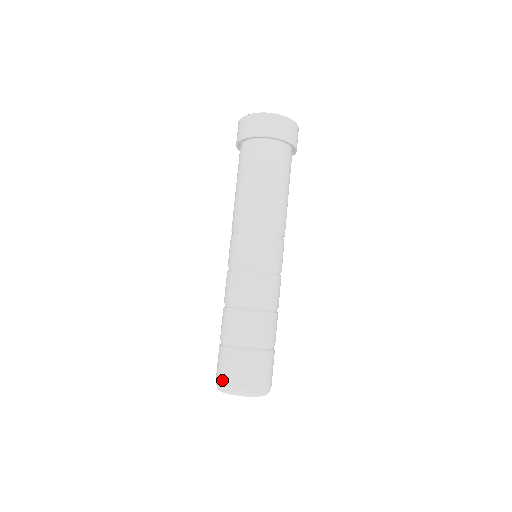
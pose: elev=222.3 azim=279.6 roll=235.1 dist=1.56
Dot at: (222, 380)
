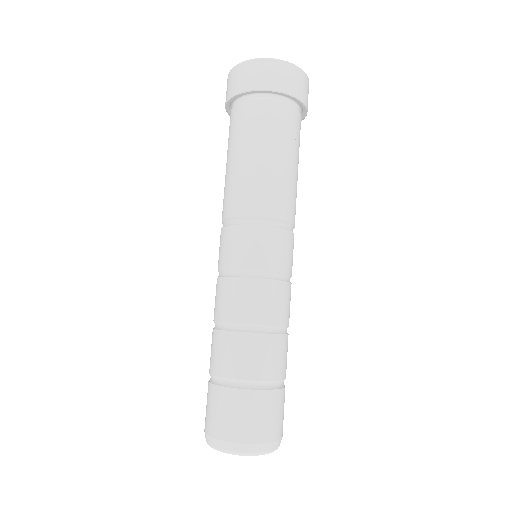
Dot at: (222, 435)
